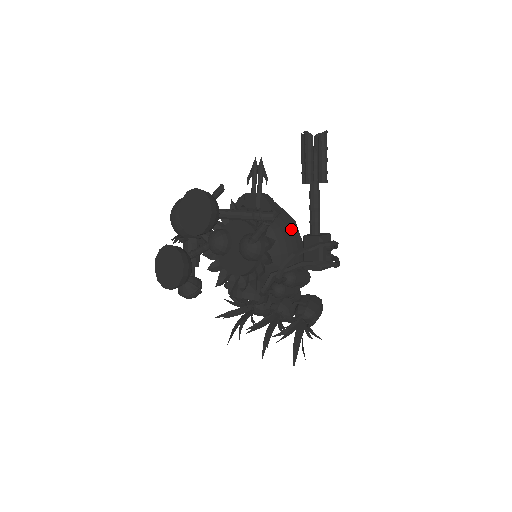
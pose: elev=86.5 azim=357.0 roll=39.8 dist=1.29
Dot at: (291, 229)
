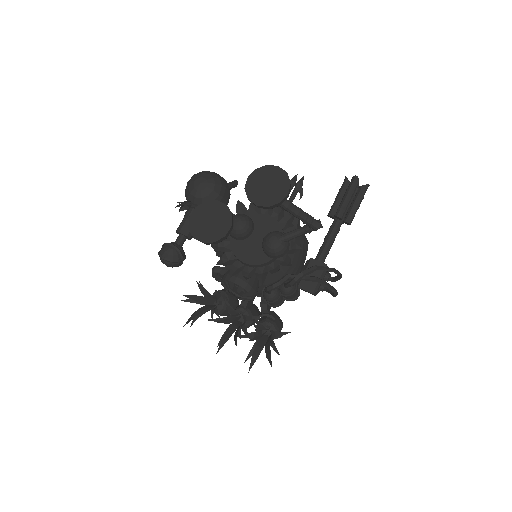
Dot at: (305, 247)
